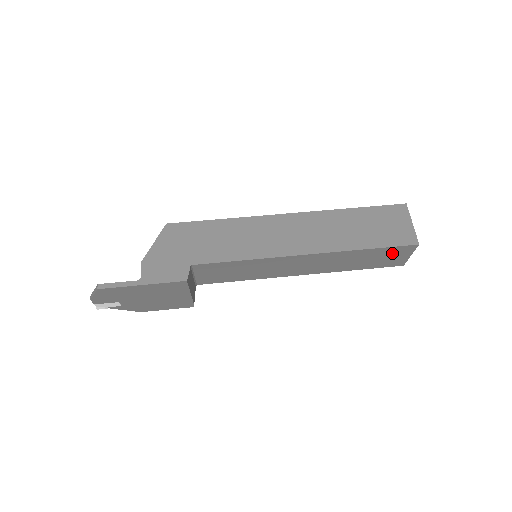
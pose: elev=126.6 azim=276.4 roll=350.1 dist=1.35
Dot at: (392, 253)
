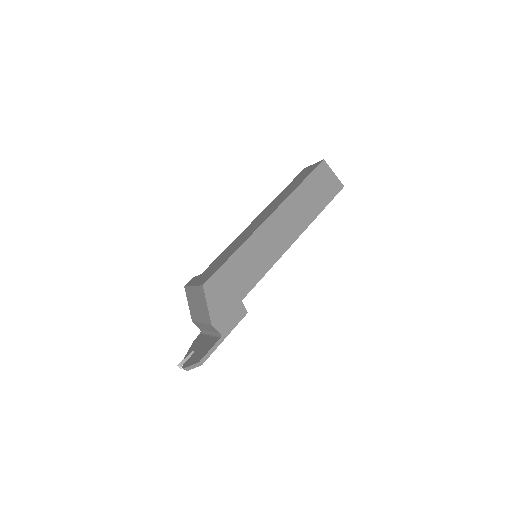
Dot at: occluded
